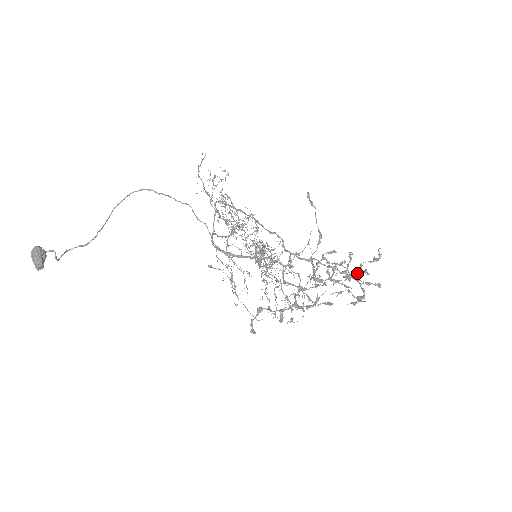
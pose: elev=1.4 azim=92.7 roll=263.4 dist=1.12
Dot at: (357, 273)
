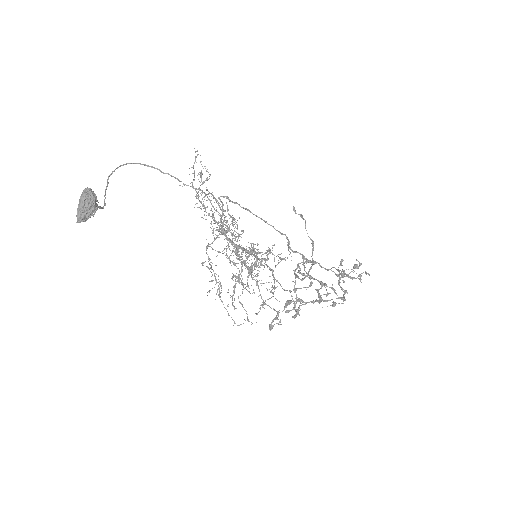
Dot at: (340, 278)
